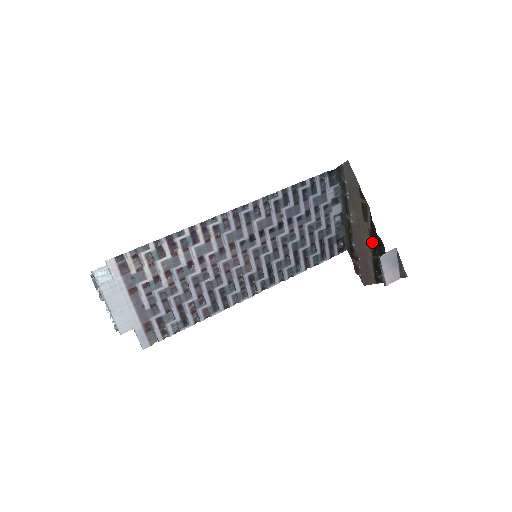
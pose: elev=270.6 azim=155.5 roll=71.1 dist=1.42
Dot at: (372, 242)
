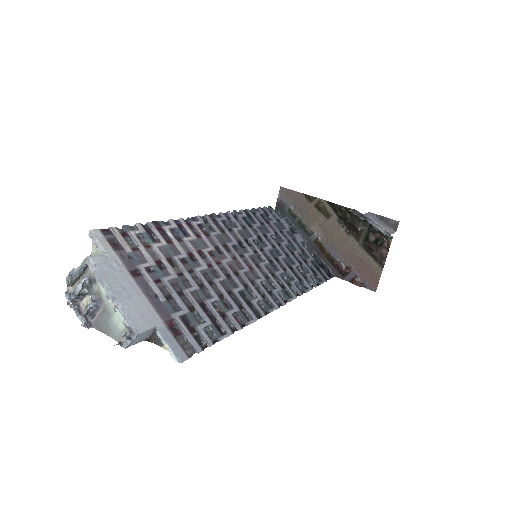
Dot at: (348, 228)
